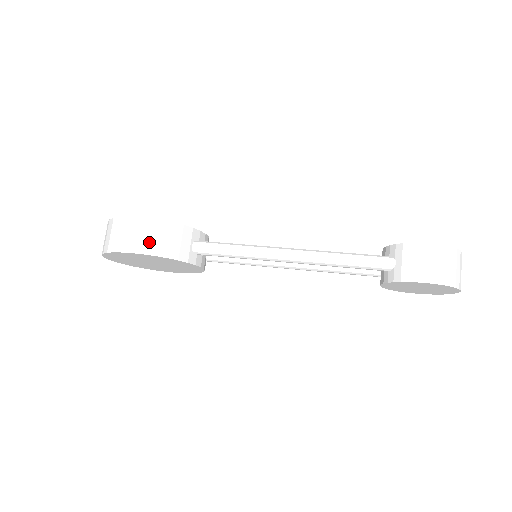
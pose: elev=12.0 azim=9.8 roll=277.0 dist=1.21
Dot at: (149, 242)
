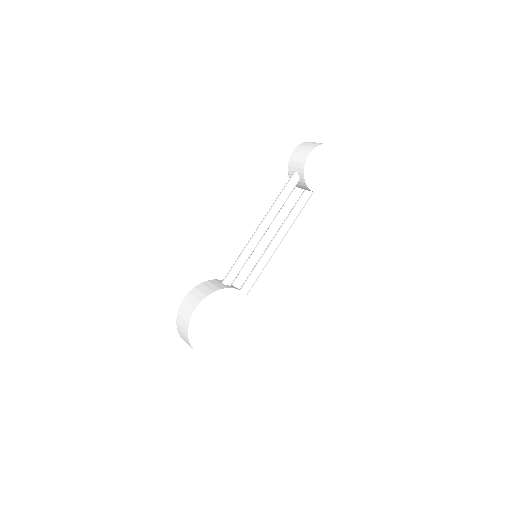
Dot at: (198, 297)
